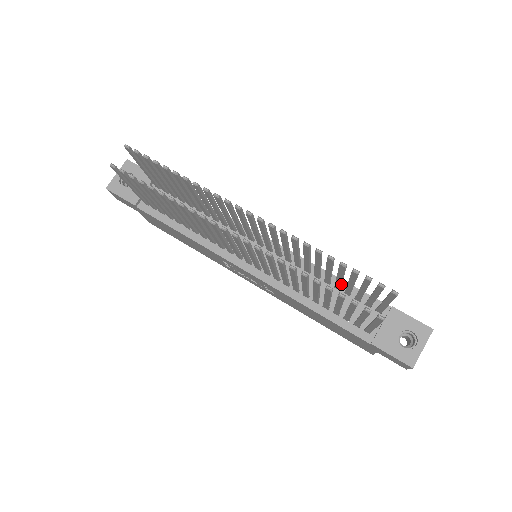
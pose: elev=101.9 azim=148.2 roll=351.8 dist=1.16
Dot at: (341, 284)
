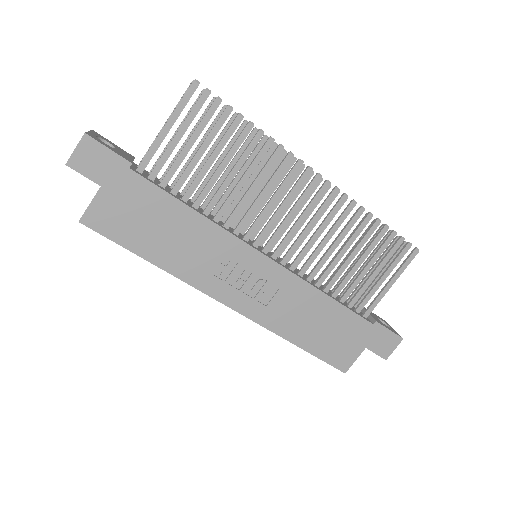
Dot at: occluded
